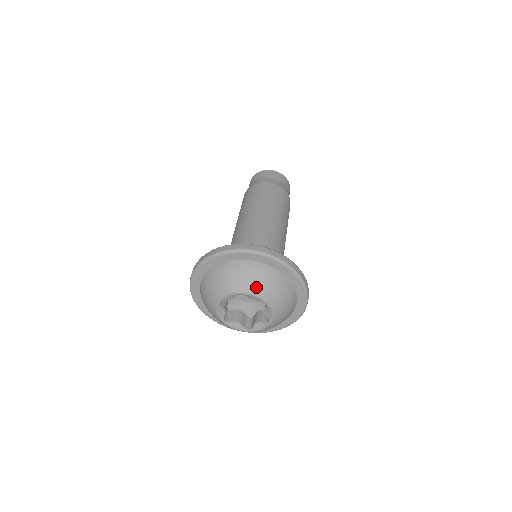
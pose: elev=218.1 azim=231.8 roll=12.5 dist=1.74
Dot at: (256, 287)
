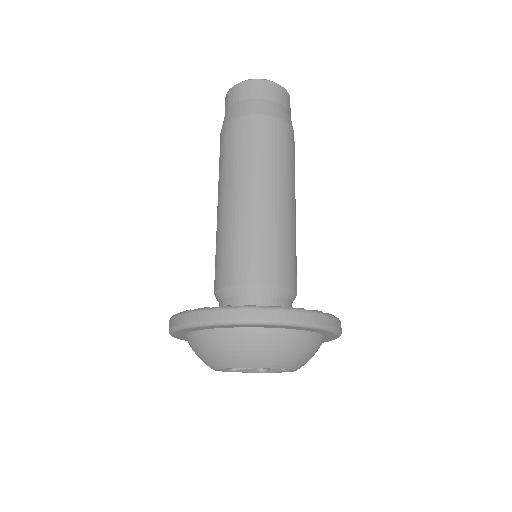
Dot at: (304, 363)
